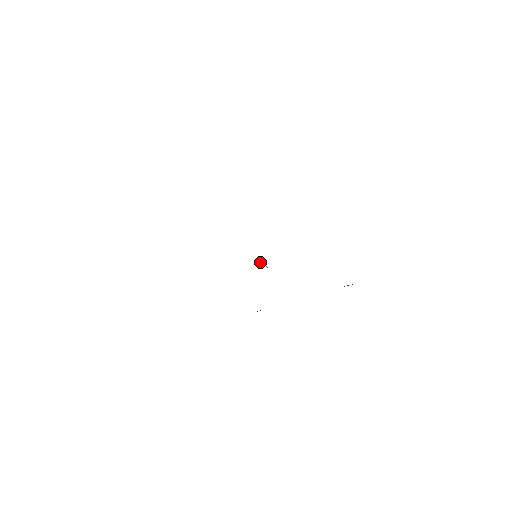
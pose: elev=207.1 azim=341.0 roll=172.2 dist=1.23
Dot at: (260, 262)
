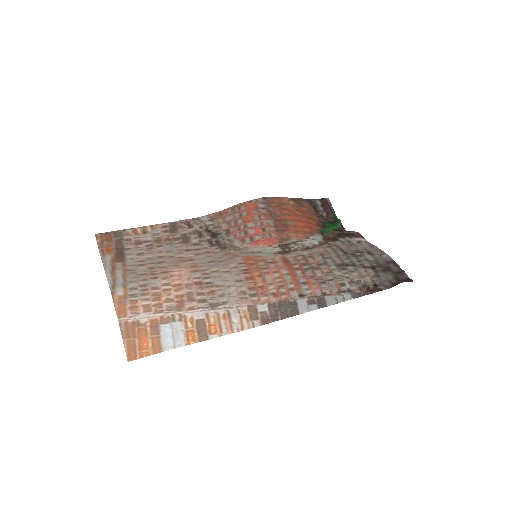
Dot at: (270, 251)
